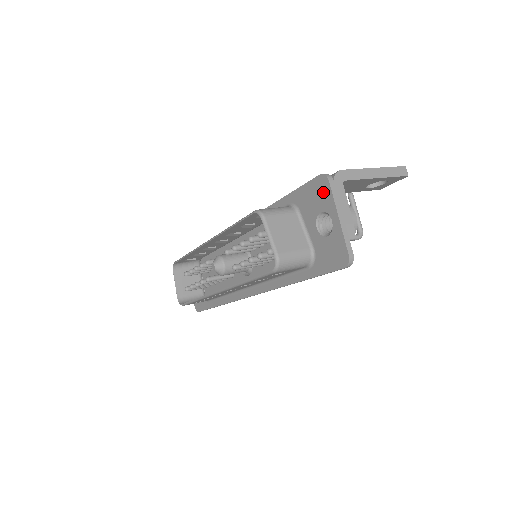
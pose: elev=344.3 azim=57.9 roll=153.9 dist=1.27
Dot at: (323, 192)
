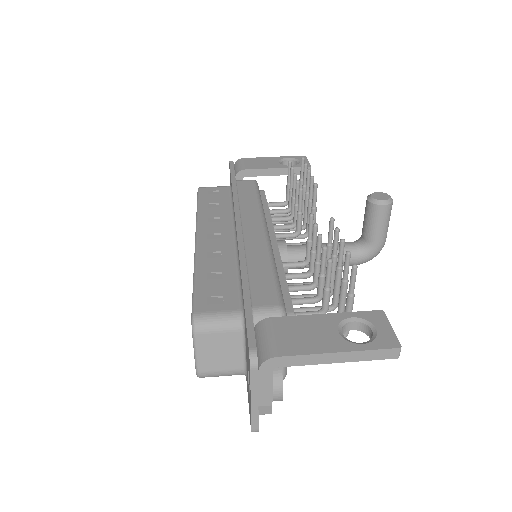
Dot at: occluded
